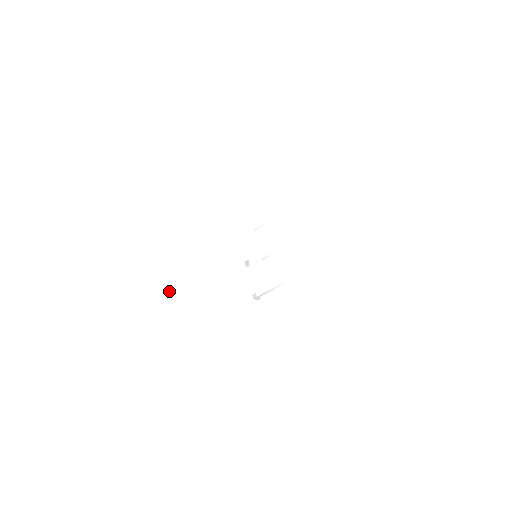
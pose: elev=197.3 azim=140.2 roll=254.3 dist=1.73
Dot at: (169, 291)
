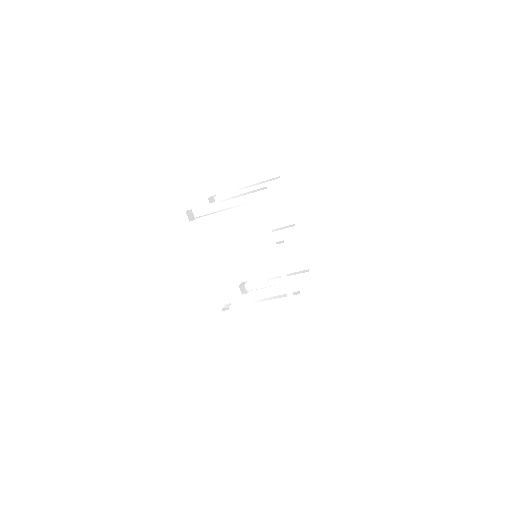
Dot at: (193, 393)
